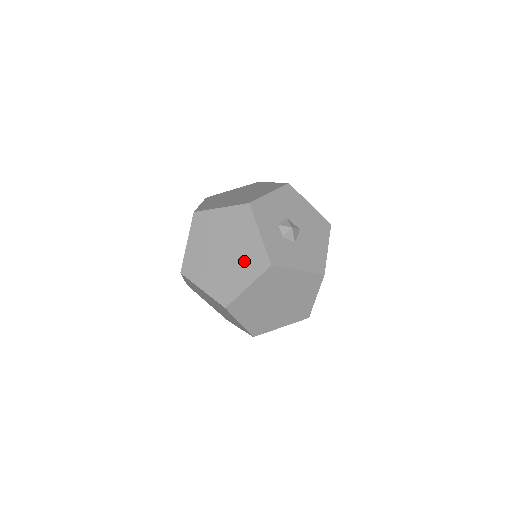
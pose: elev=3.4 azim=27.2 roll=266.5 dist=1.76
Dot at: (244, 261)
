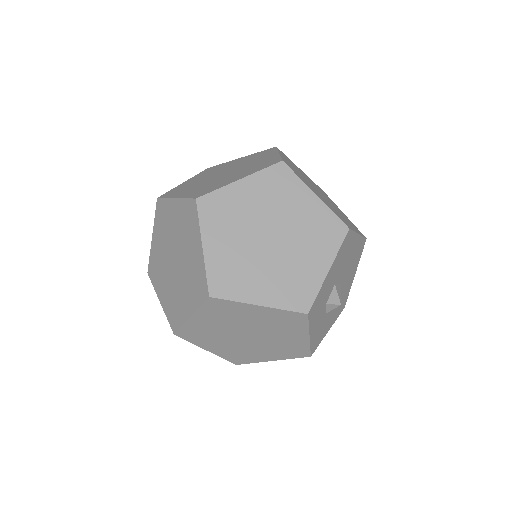
Dot at: (276, 348)
